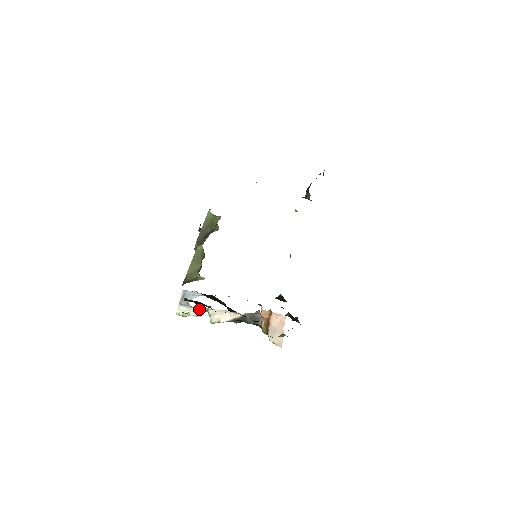
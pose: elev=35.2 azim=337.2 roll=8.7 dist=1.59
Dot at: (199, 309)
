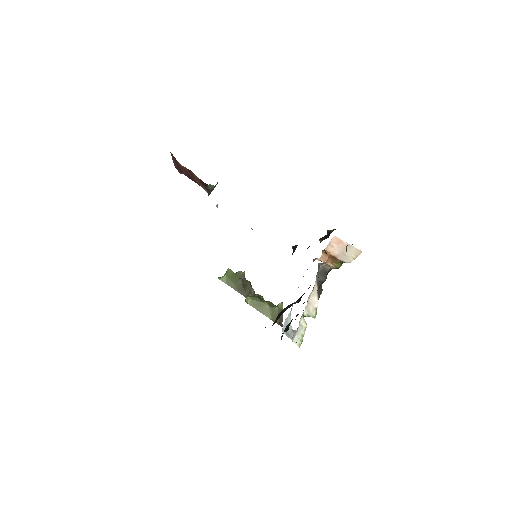
Dot at: (300, 324)
